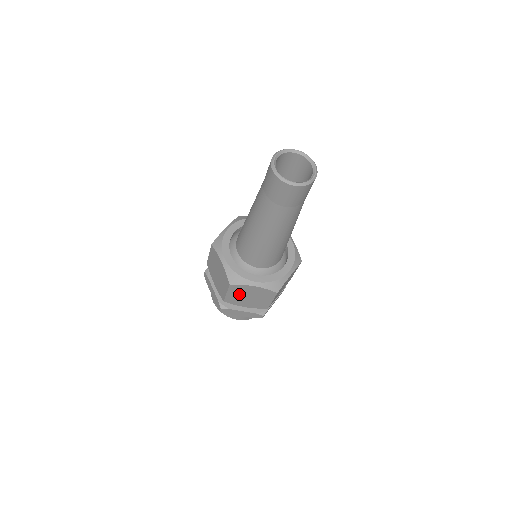
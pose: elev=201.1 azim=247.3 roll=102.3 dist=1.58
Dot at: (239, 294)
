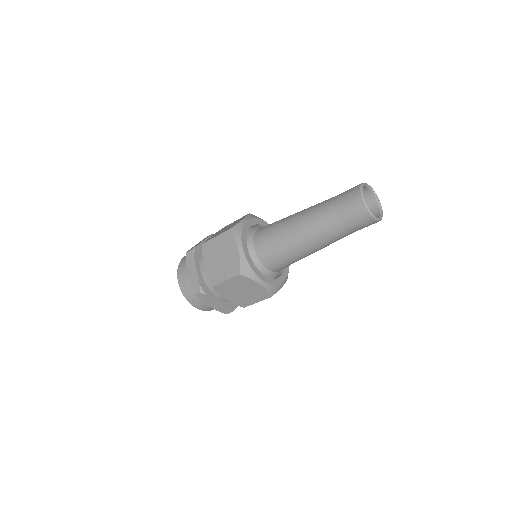
Dot at: (236, 286)
